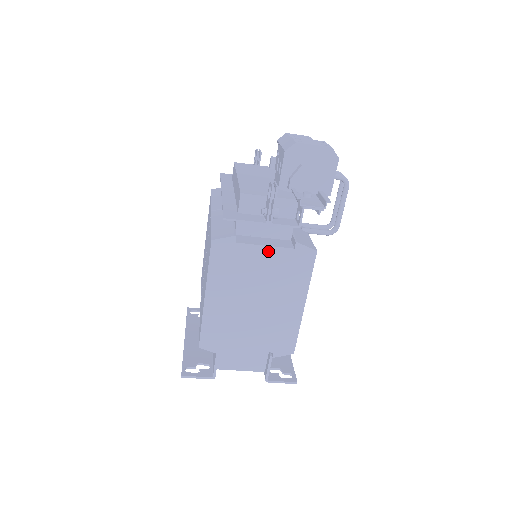
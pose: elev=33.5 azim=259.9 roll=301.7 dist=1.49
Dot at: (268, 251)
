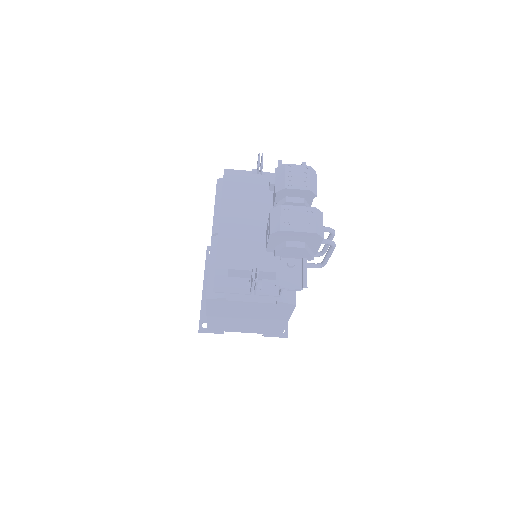
Dot at: (254, 304)
